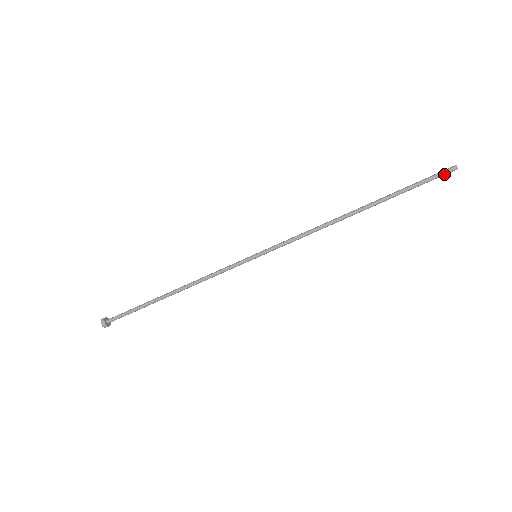
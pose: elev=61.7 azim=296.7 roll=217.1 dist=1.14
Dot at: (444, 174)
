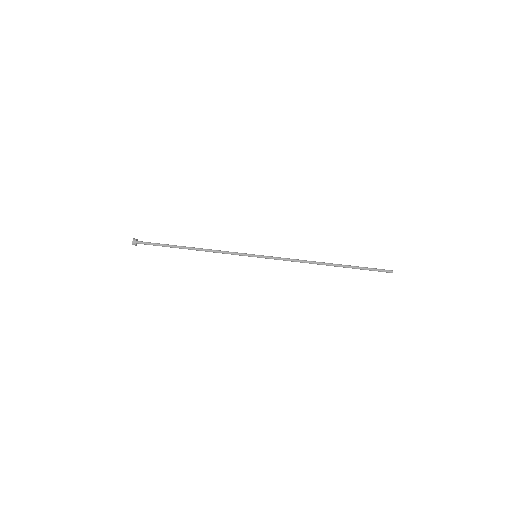
Dot at: (384, 270)
